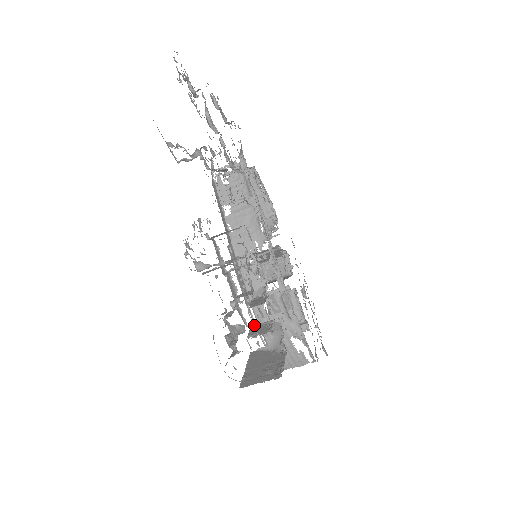
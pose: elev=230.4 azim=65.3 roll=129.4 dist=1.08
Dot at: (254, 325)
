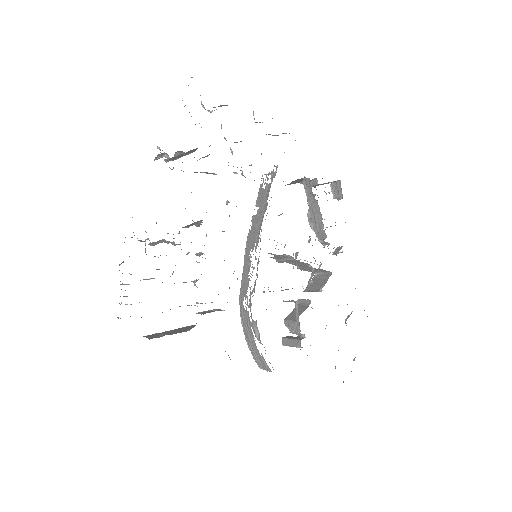
Dot at: occluded
